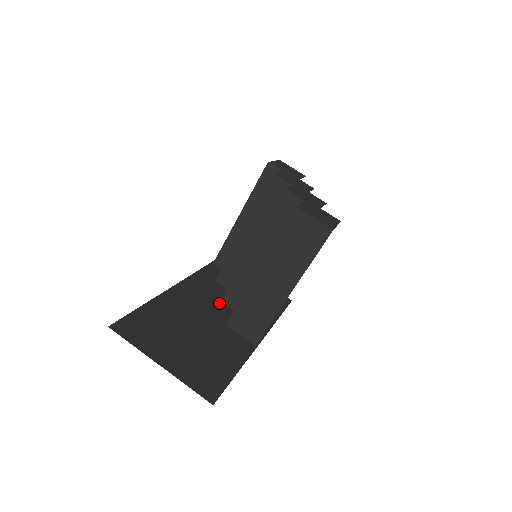
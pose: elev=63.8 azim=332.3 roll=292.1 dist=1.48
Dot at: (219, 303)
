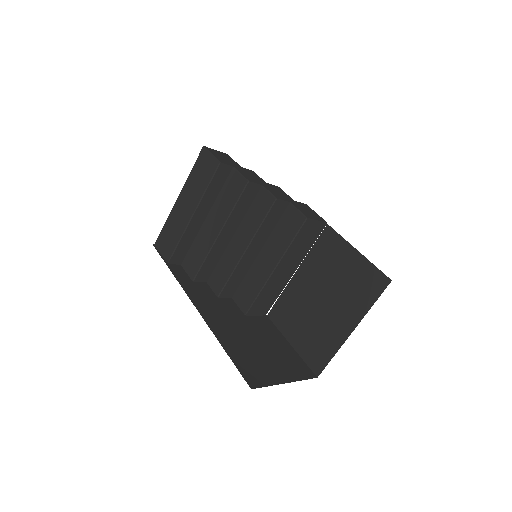
Dot at: (221, 300)
